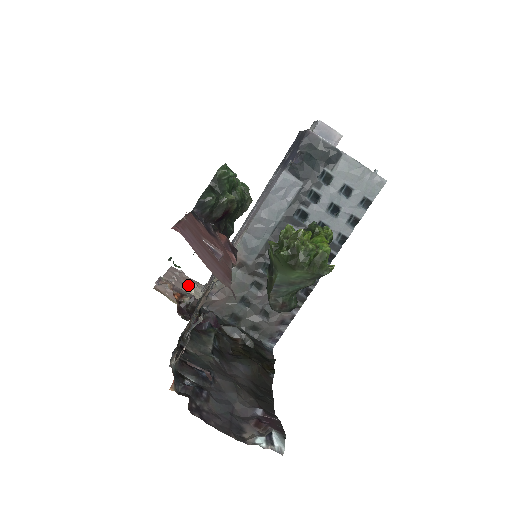
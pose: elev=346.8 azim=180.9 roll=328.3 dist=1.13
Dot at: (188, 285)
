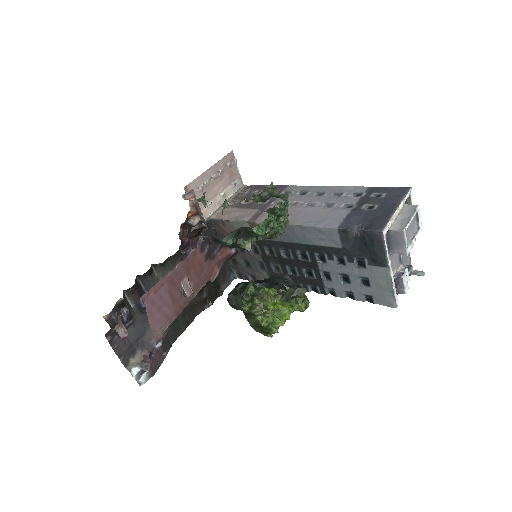
Dot at: (227, 182)
